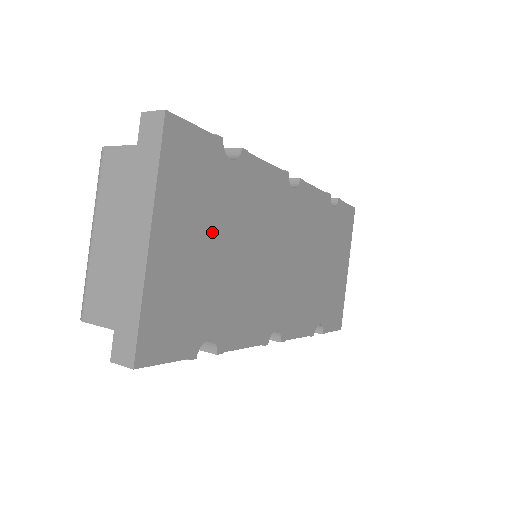
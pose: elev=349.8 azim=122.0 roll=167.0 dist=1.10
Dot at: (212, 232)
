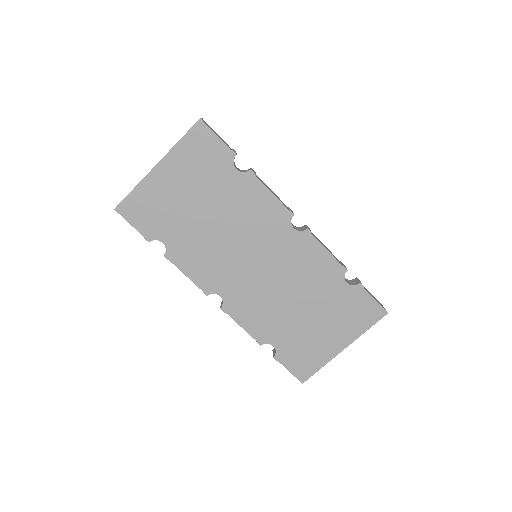
Dot at: (198, 194)
